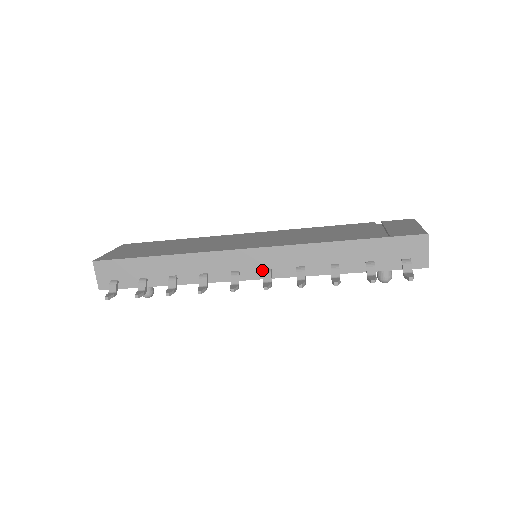
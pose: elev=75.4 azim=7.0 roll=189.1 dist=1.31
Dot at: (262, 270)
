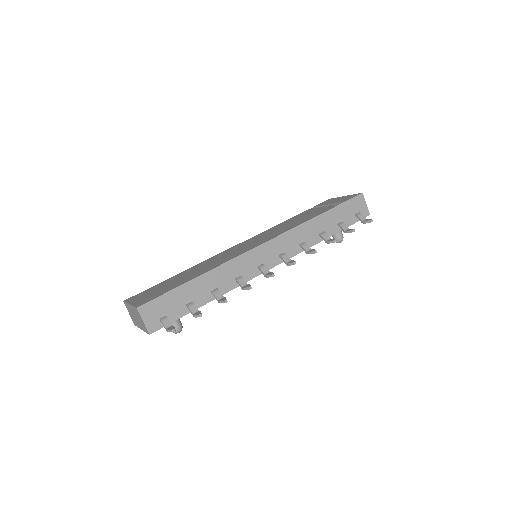
Dot at: (278, 256)
